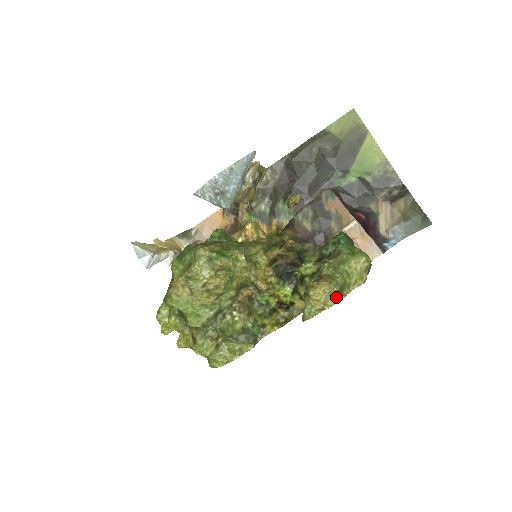
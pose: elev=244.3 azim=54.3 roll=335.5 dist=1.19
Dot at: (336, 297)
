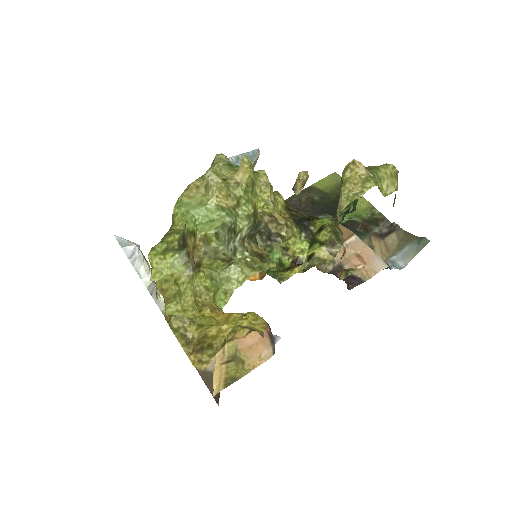
Dot at: (374, 180)
